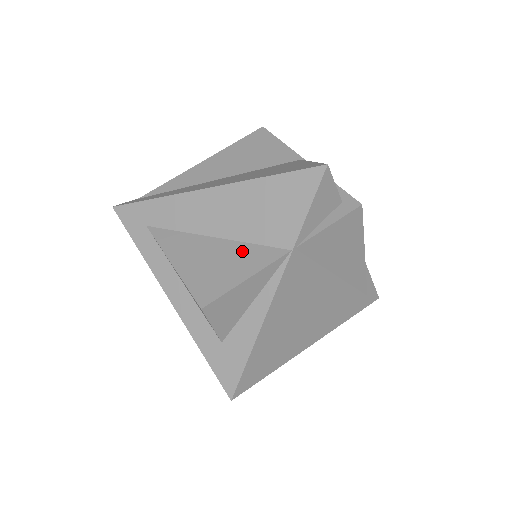
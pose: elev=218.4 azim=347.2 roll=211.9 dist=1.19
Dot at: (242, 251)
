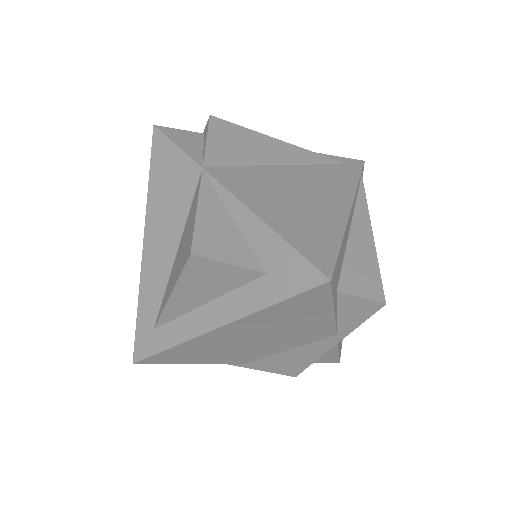
Dot at: (188, 220)
